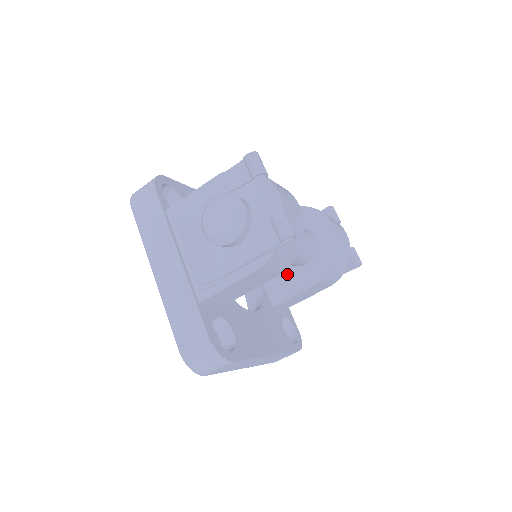
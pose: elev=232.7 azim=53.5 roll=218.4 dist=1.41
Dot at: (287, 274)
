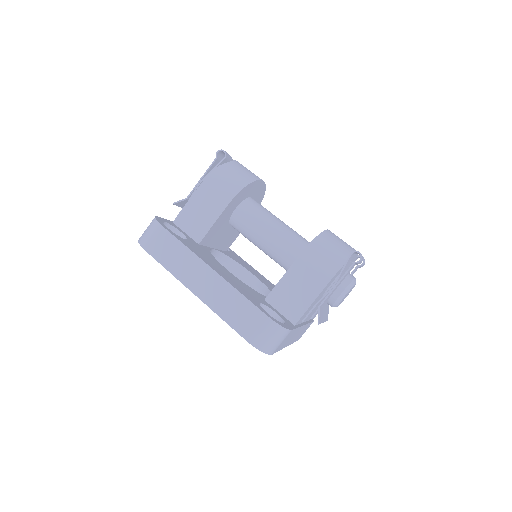
Dot at: occluded
